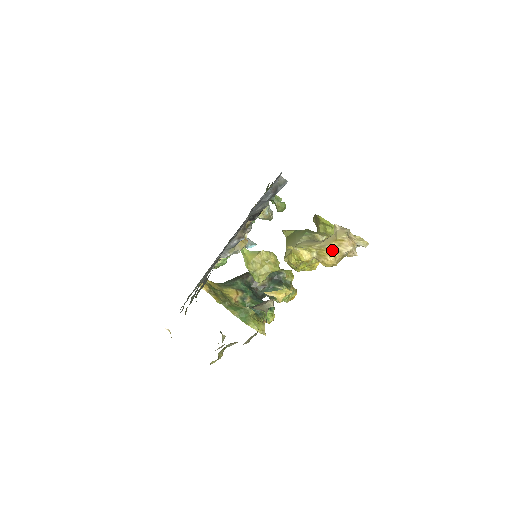
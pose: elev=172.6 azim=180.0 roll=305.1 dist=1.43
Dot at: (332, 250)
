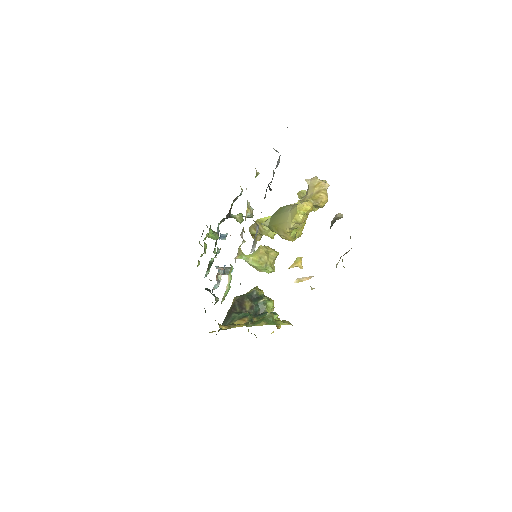
Dot at: (319, 192)
